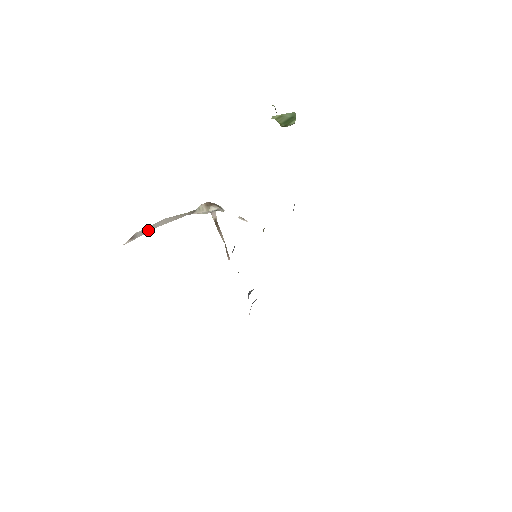
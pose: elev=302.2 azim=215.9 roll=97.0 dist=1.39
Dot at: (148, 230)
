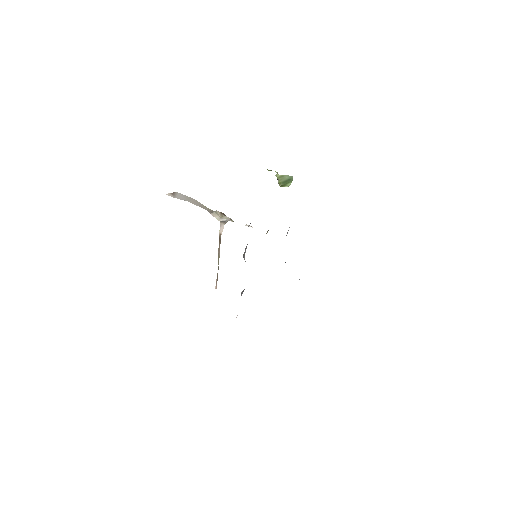
Dot at: (183, 198)
